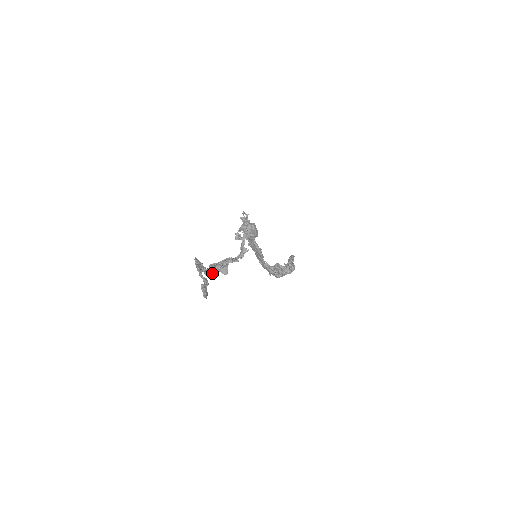
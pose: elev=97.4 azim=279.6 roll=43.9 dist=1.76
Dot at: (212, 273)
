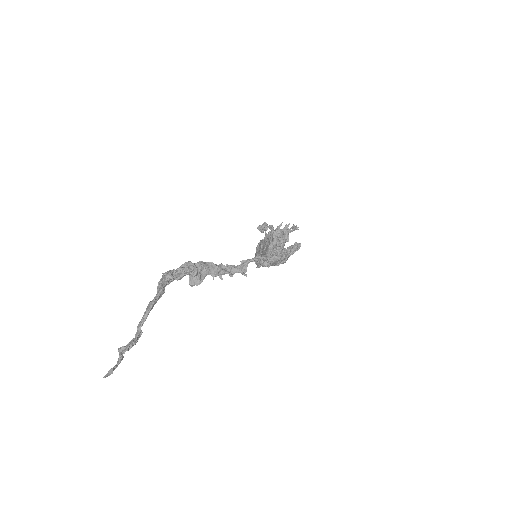
Dot at: (177, 277)
